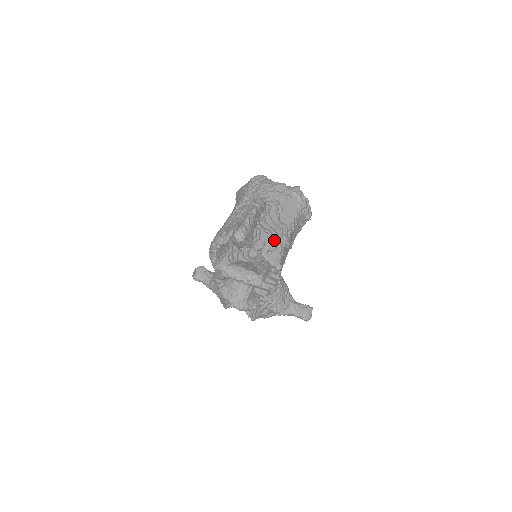
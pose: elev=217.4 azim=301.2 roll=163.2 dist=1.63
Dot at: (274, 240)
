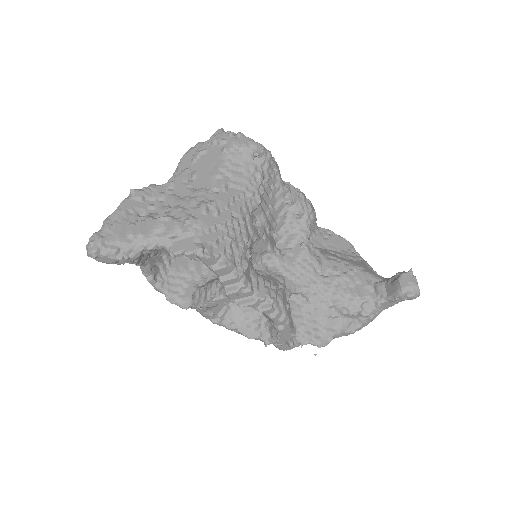
Dot at: (173, 220)
